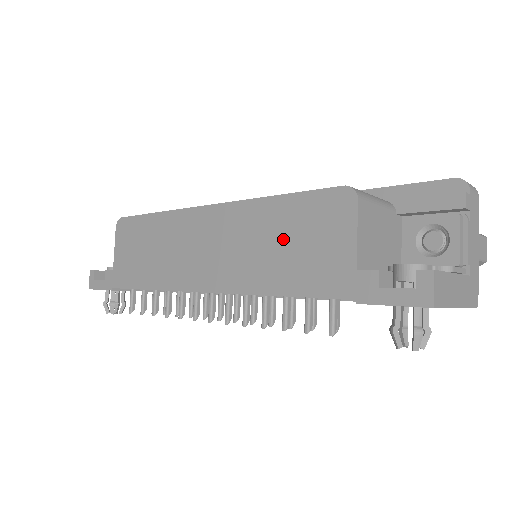
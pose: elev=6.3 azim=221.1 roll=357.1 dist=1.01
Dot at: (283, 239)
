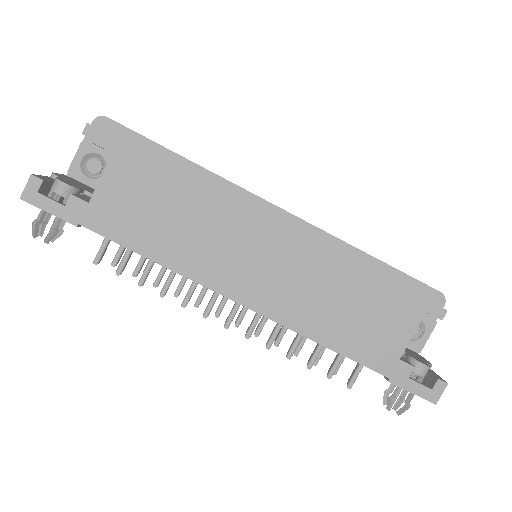
Dot at: (352, 305)
